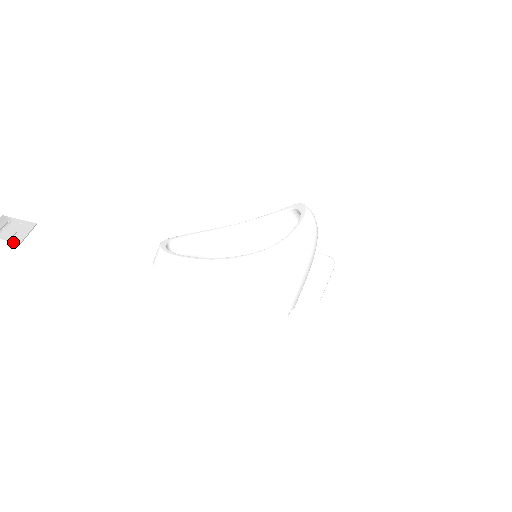
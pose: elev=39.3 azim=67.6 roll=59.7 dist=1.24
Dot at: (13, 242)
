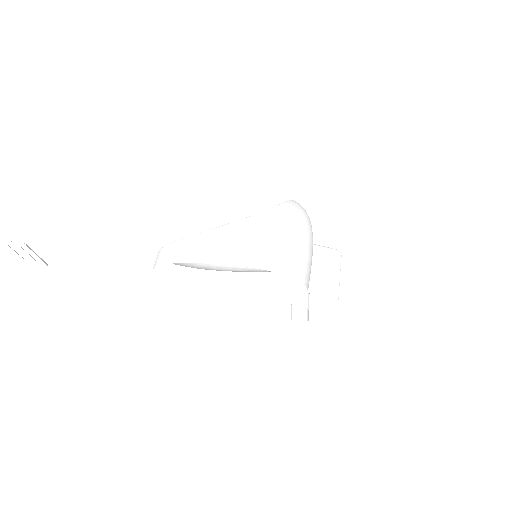
Dot at: (20, 243)
